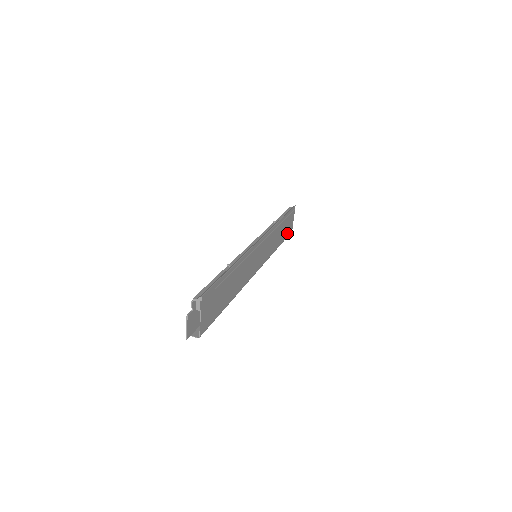
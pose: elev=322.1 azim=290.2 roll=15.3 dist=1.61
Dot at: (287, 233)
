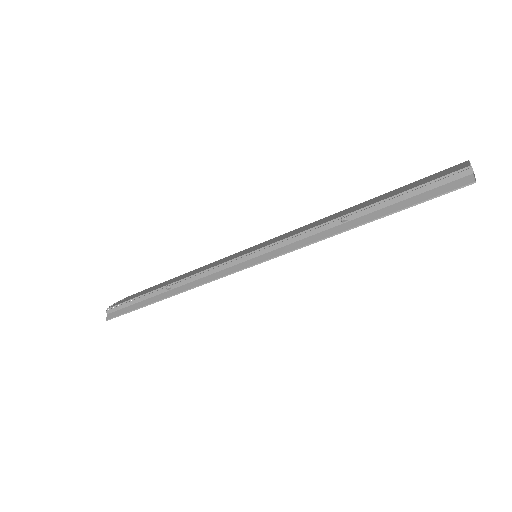
Dot at: occluded
